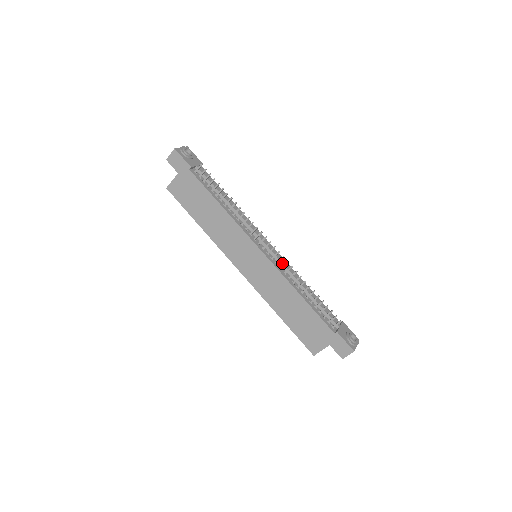
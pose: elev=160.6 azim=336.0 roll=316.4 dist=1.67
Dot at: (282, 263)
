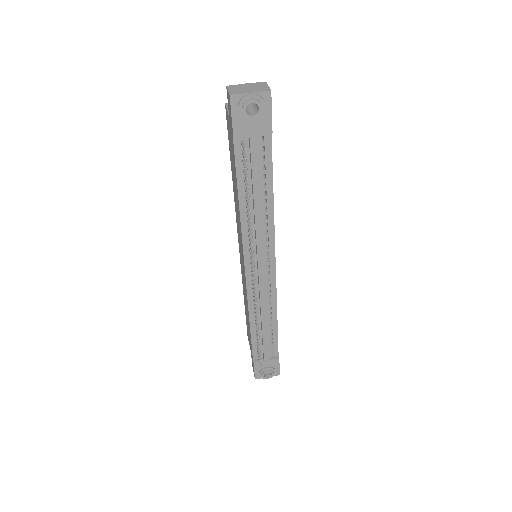
Dot at: (259, 293)
